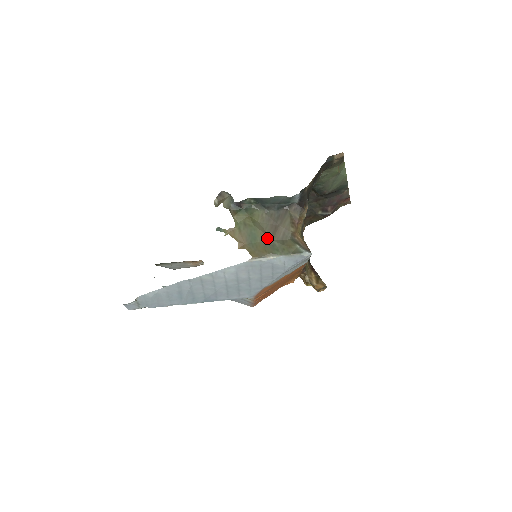
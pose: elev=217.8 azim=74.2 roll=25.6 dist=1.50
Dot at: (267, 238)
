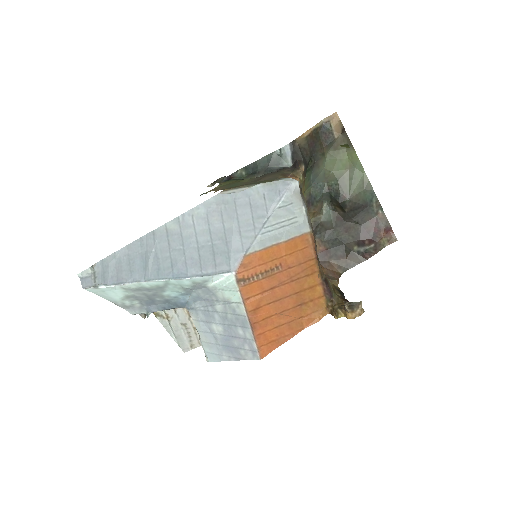
Dot at: (249, 183)
